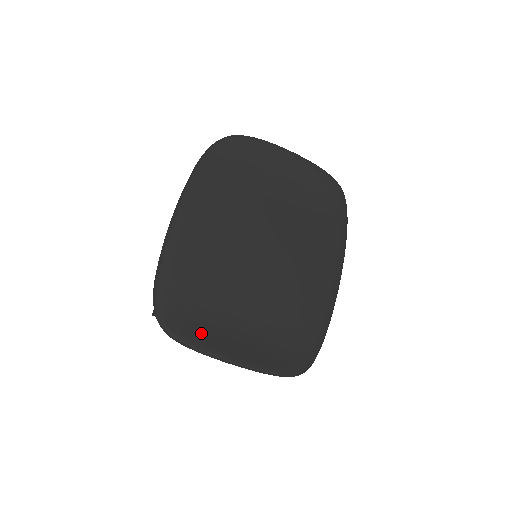
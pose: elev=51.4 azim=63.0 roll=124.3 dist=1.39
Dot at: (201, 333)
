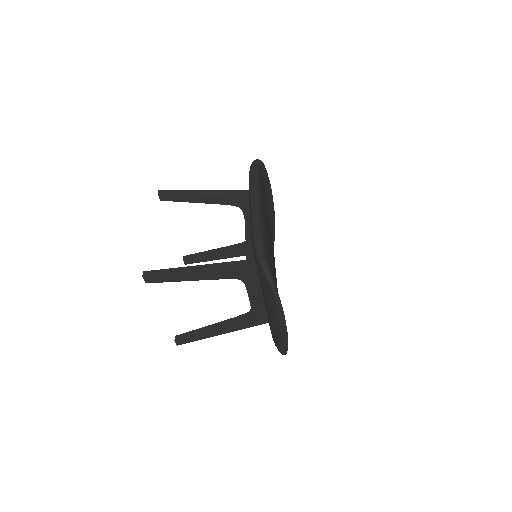
Dot at: occluded
